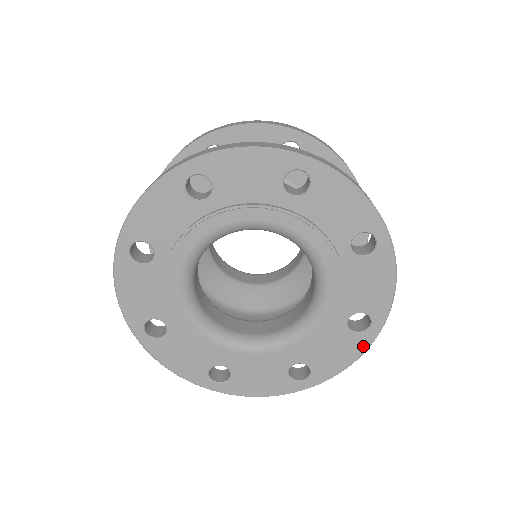
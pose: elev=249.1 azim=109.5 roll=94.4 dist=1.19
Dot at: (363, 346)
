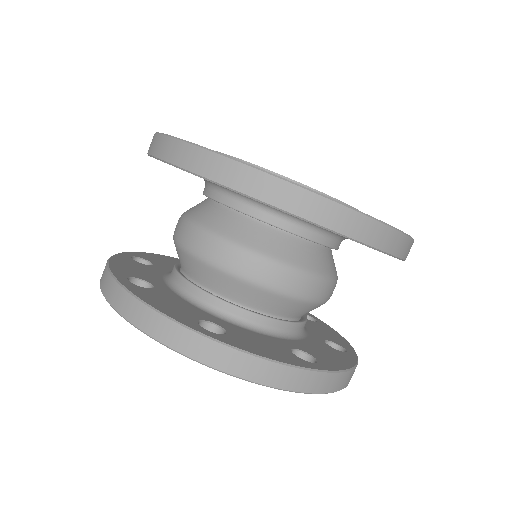
Dot at: occluded
